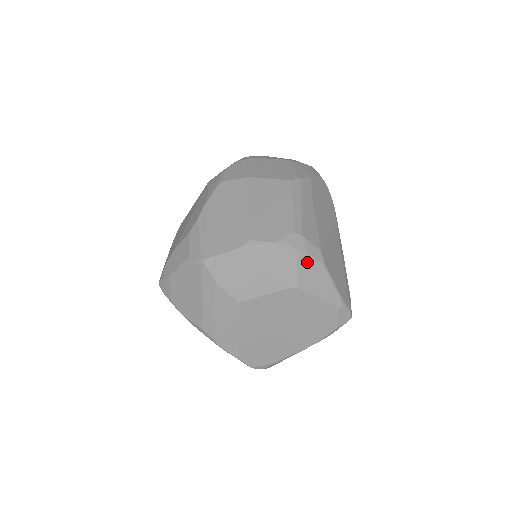
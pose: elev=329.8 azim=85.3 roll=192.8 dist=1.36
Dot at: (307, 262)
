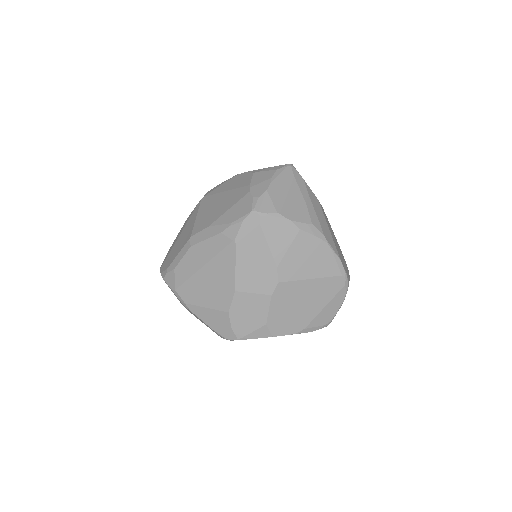
Dot at: occluded
